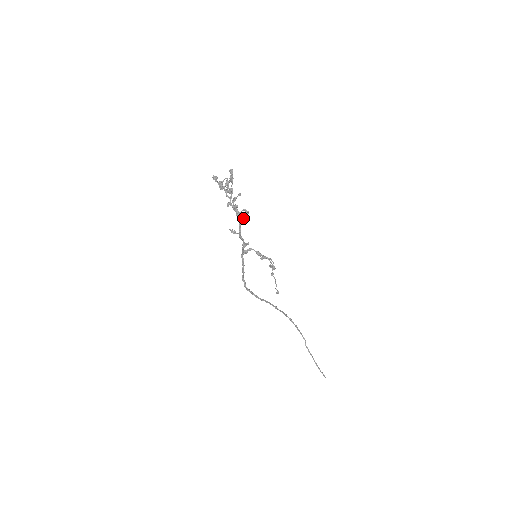
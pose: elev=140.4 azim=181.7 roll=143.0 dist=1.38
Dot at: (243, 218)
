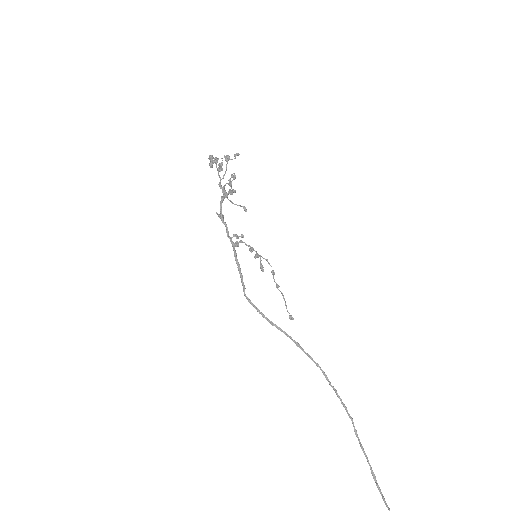
Dot at: (239, 205)
